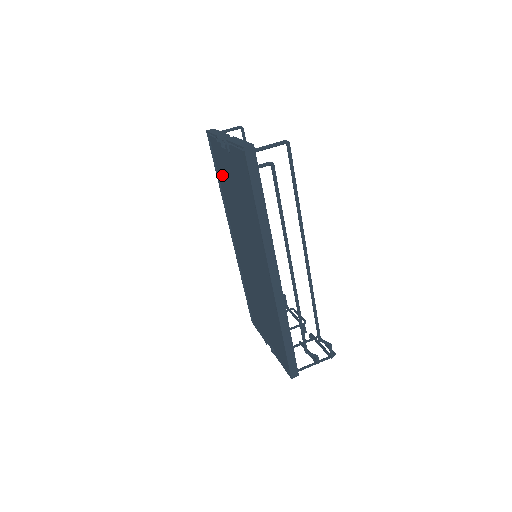
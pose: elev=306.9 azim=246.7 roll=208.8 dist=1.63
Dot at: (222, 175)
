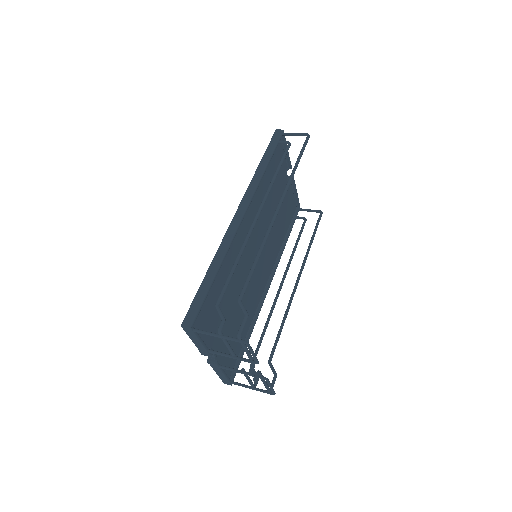
Dot at: occluded
